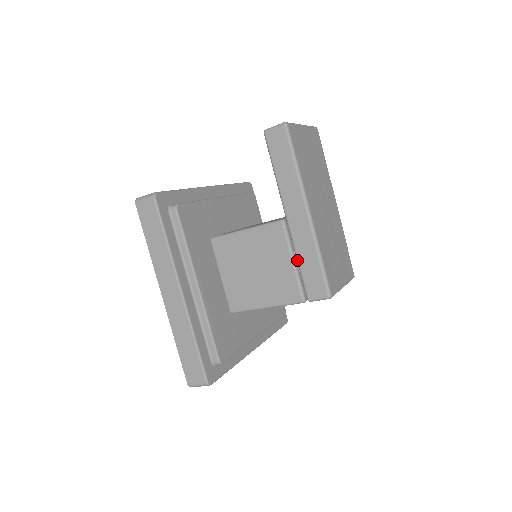
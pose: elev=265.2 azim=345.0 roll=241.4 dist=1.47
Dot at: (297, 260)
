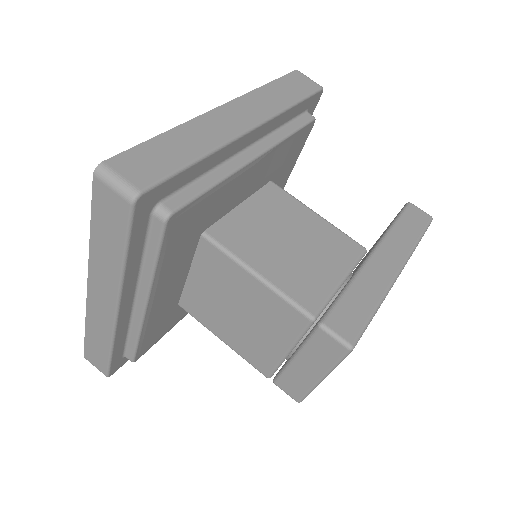
Dot at: (349, 284)
